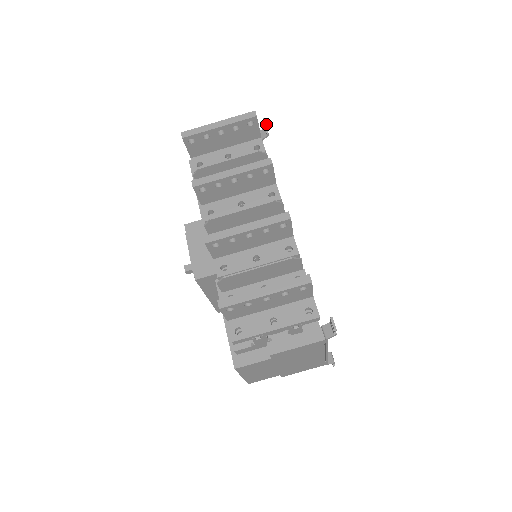
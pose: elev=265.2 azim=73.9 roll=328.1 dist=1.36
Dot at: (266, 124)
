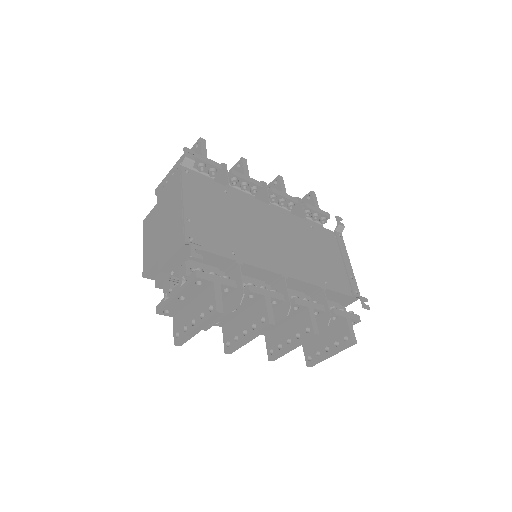
Dot at: (201, 260)
